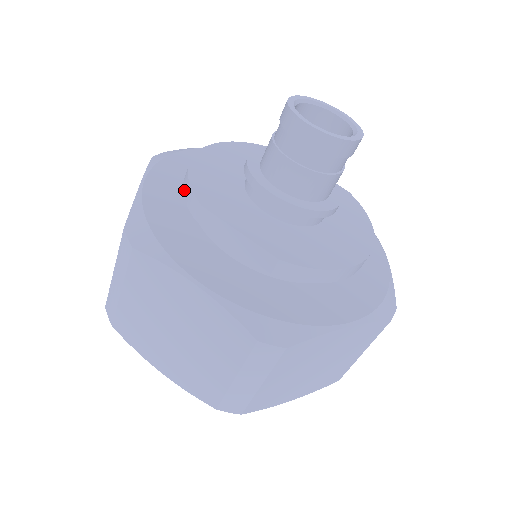
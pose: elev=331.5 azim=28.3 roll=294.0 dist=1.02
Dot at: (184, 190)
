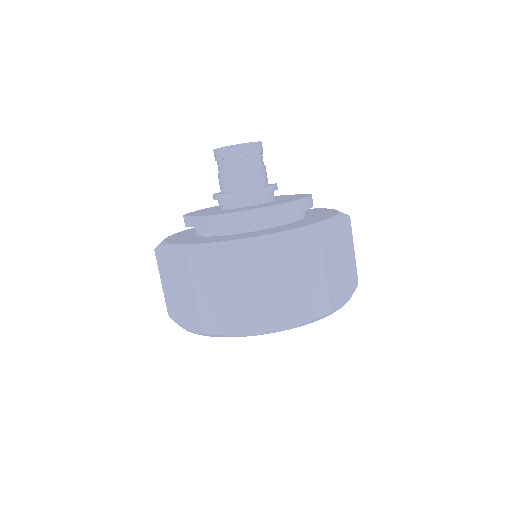
Dot at: occluded
